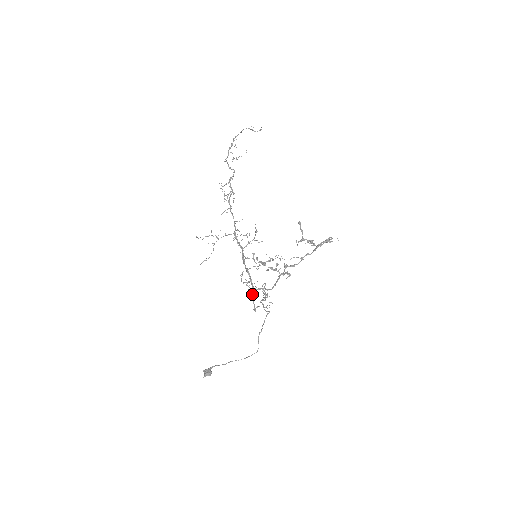
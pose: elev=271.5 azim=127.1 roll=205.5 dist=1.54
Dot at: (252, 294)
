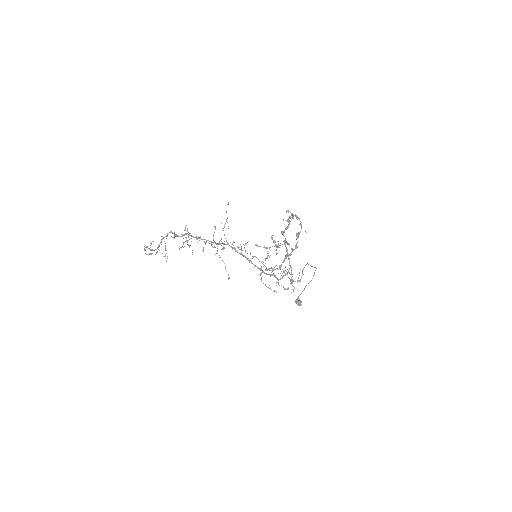
Dot at: occluded
